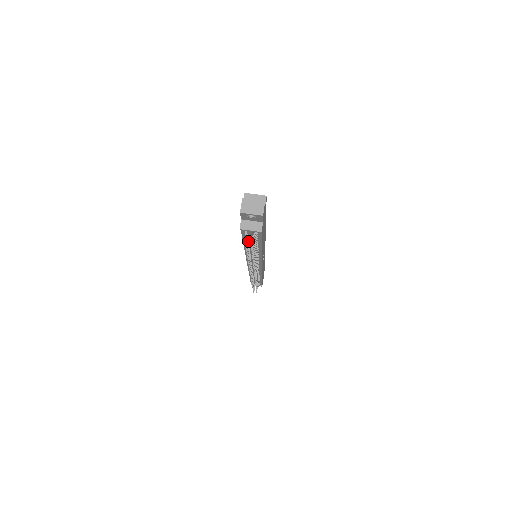
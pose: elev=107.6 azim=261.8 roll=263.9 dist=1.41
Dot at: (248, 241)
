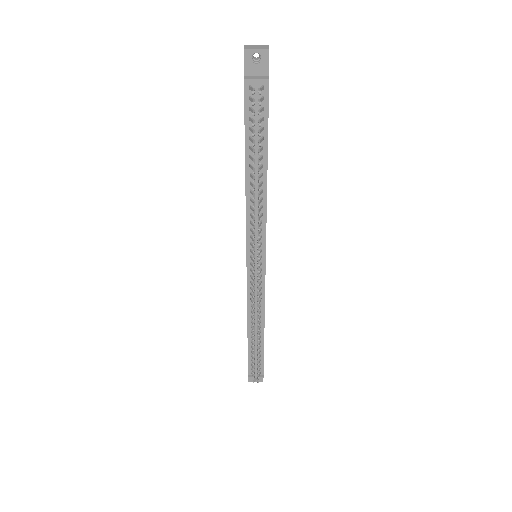
Dot at: (254, 100)
